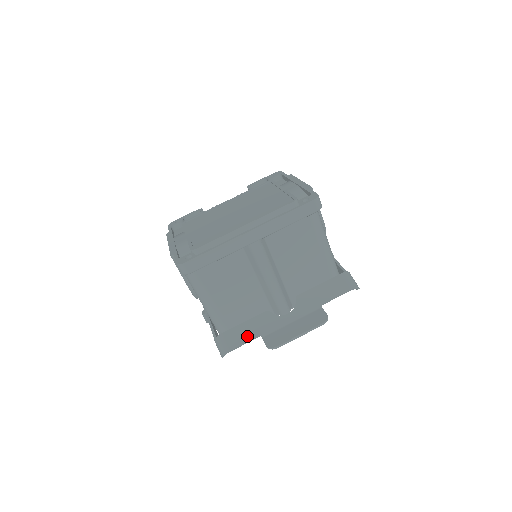
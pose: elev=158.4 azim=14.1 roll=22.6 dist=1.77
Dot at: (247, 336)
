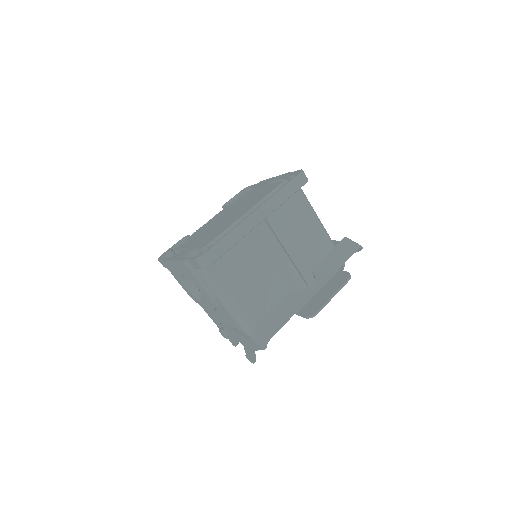
Dot at: (282, 318)
